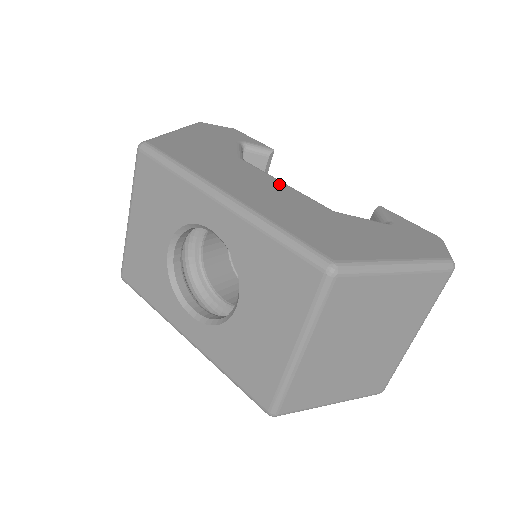
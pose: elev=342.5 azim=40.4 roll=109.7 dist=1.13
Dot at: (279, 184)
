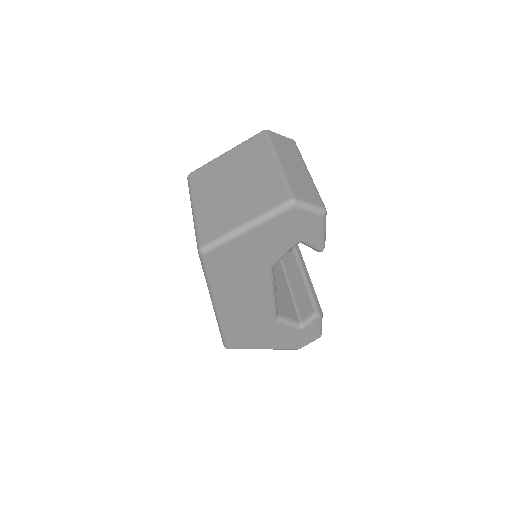
Dot at: (266, 299)
